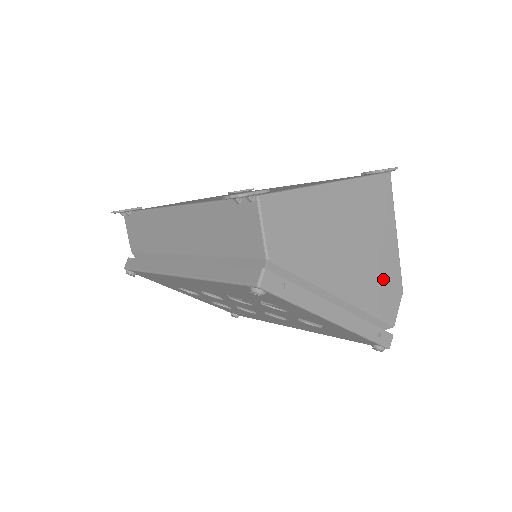
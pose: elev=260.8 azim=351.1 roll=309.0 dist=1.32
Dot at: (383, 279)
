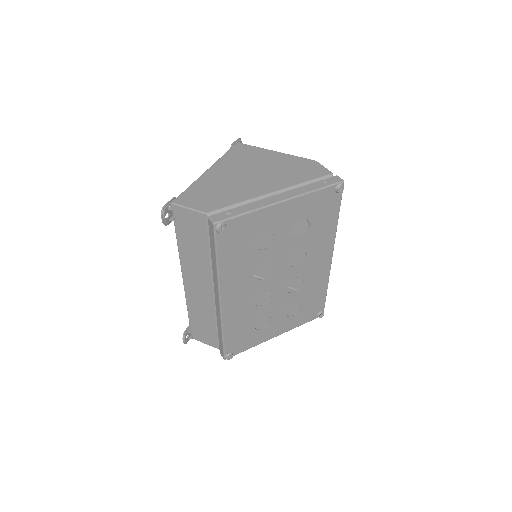
Dot at: (293, 168)
